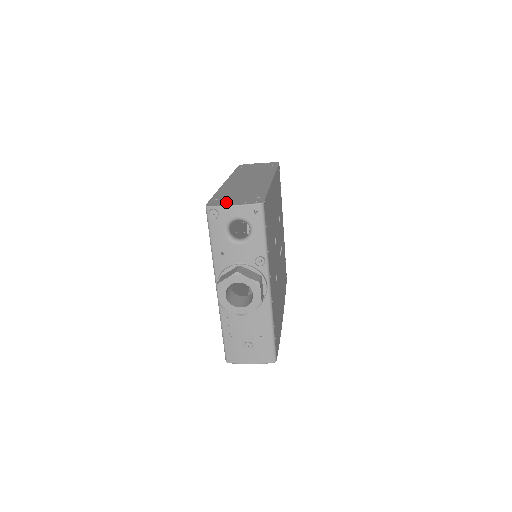
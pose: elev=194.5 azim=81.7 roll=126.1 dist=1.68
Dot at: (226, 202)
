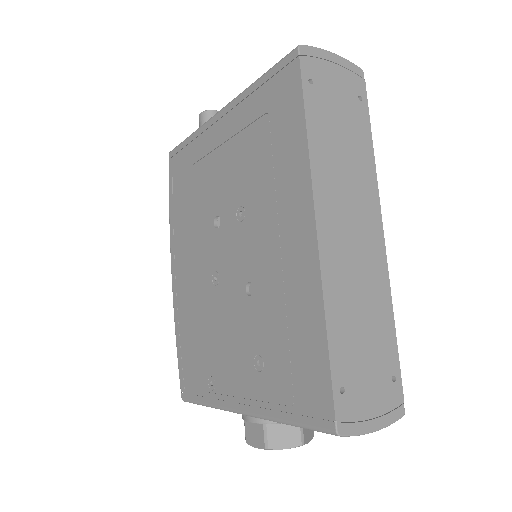
Dot at: (362, 413)
